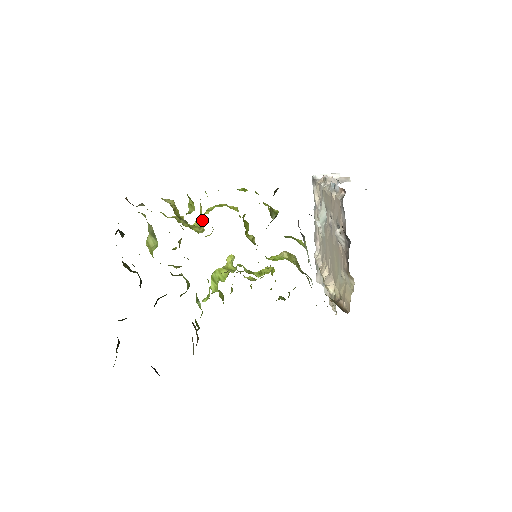
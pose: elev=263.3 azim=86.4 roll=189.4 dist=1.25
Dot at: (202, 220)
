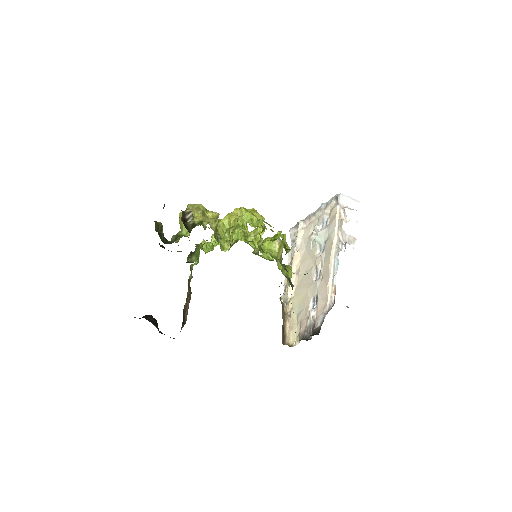
Dot at: occluded
